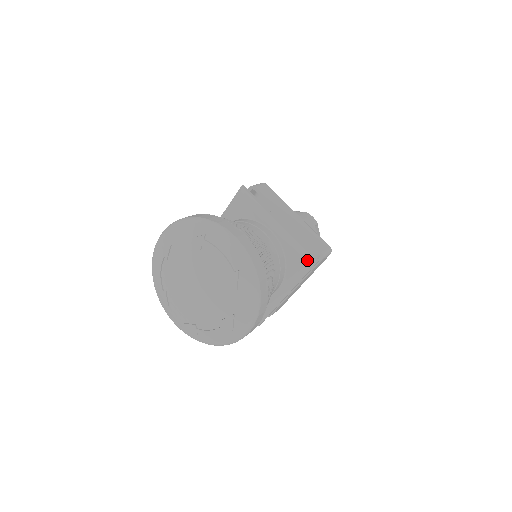
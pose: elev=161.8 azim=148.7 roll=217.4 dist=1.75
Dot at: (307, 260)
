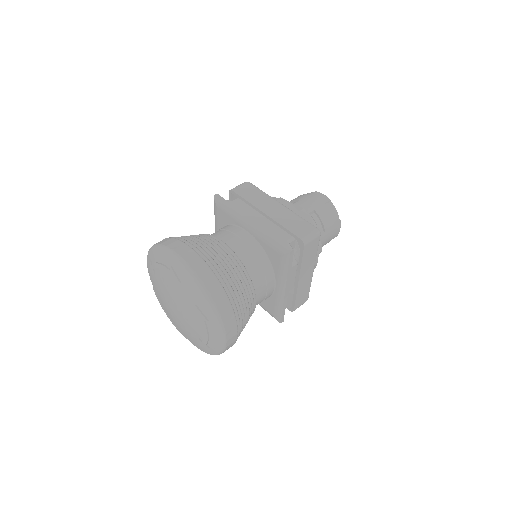
Dot at: (276, 317)
